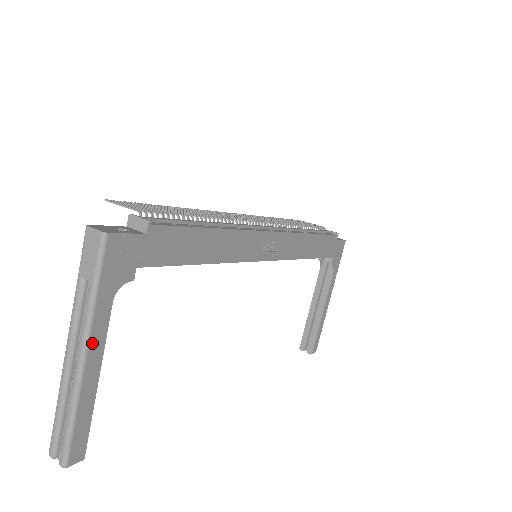
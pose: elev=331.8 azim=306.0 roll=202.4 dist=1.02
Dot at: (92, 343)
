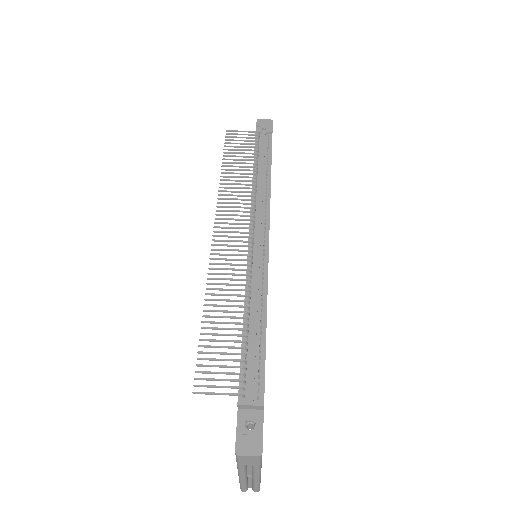
Dot at: occluded
